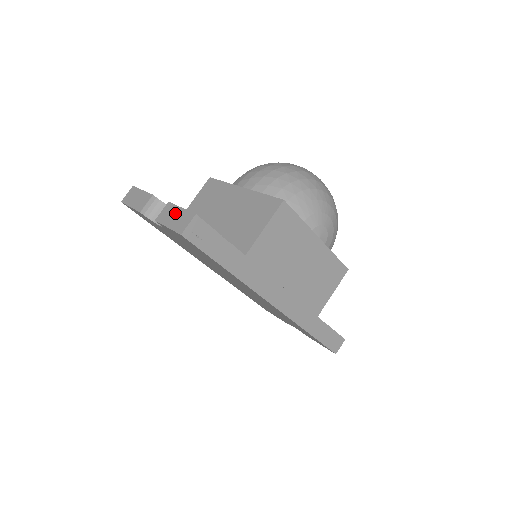
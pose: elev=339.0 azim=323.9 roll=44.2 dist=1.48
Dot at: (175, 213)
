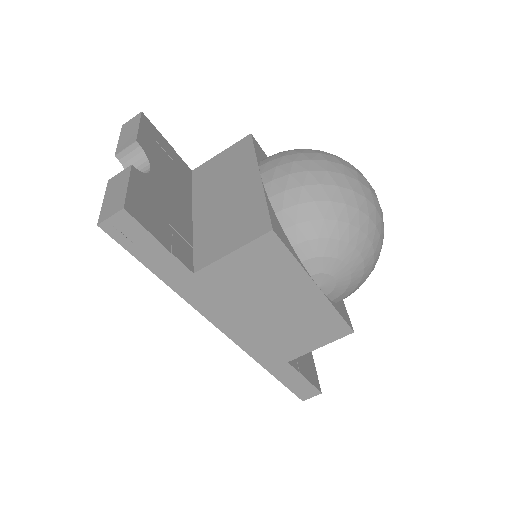
Dot at: (120, 187)
